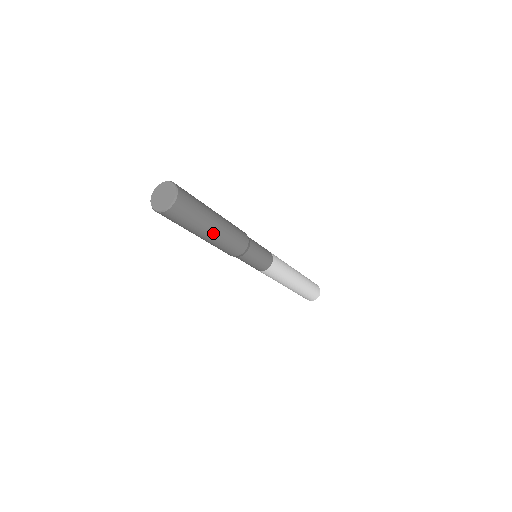
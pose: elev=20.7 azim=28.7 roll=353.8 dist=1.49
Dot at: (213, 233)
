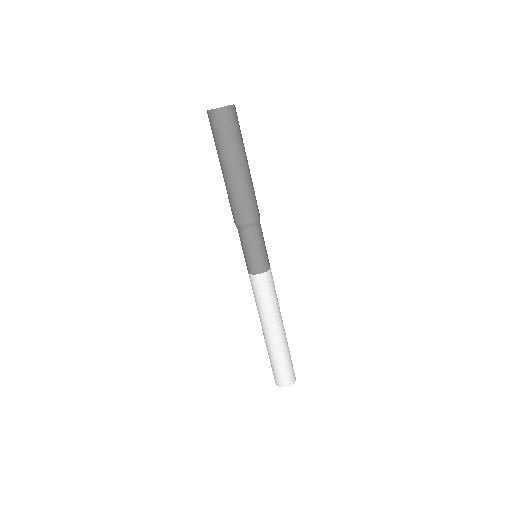
Dot at: (232, 172)
